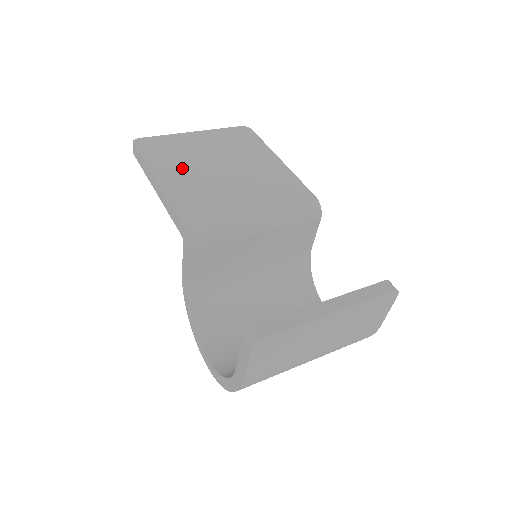
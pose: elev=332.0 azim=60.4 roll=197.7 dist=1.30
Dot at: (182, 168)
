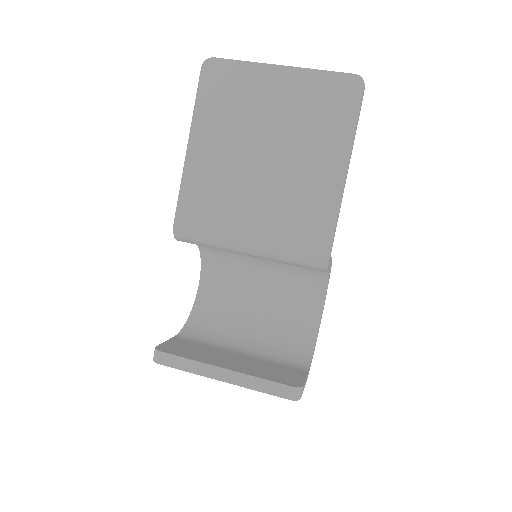
Dot at: (224, 137)
